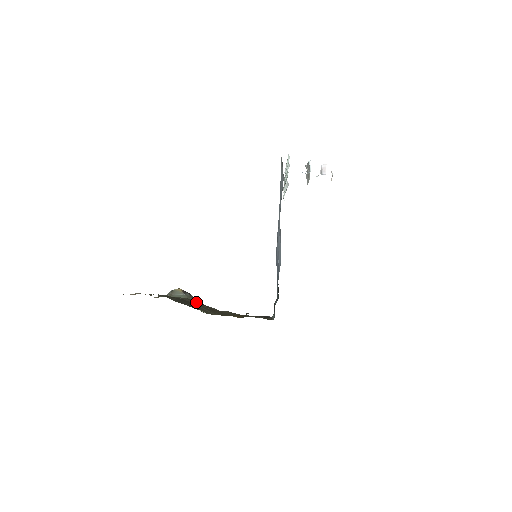
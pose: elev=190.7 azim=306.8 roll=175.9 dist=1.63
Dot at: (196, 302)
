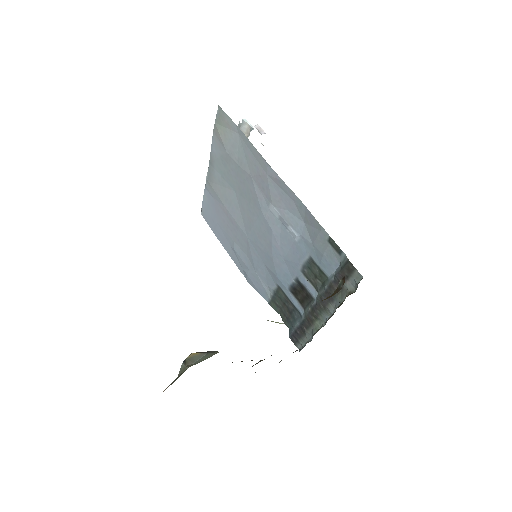
Dot at: occluded
